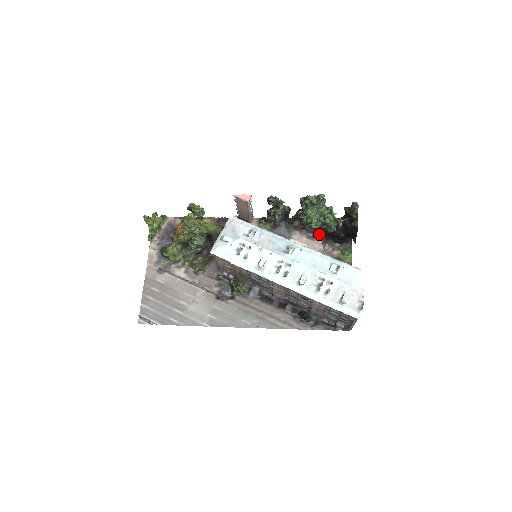
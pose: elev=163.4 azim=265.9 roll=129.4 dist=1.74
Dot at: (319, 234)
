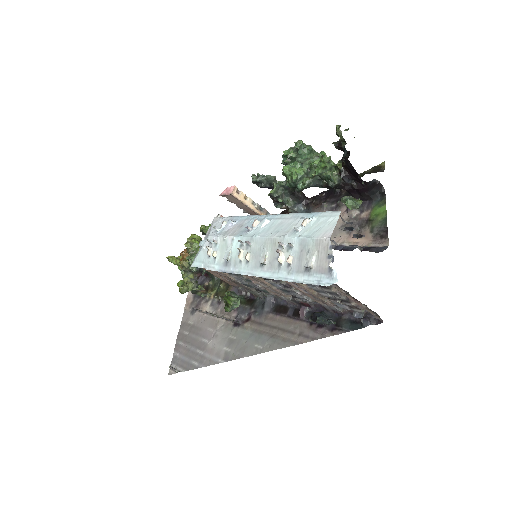
Dot at: occluded
